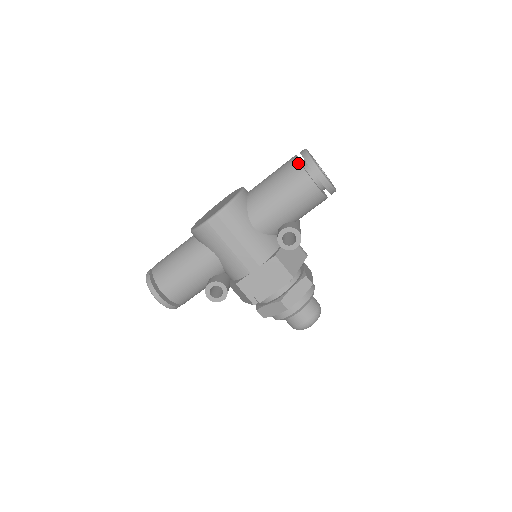
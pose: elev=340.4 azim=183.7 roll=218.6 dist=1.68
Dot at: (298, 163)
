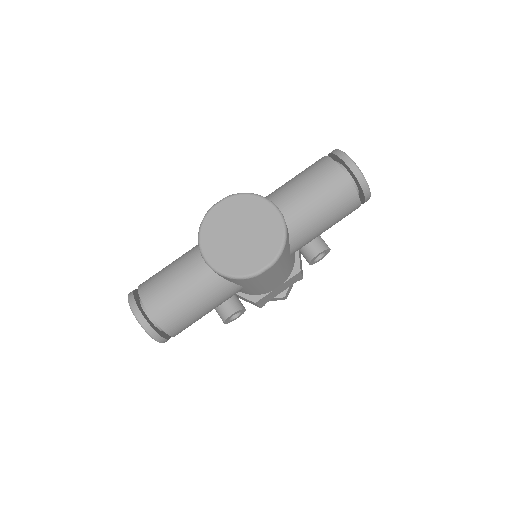
Dot at: (353, 187)
